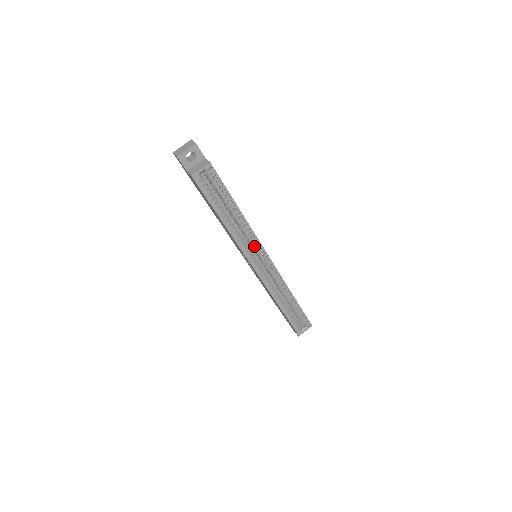
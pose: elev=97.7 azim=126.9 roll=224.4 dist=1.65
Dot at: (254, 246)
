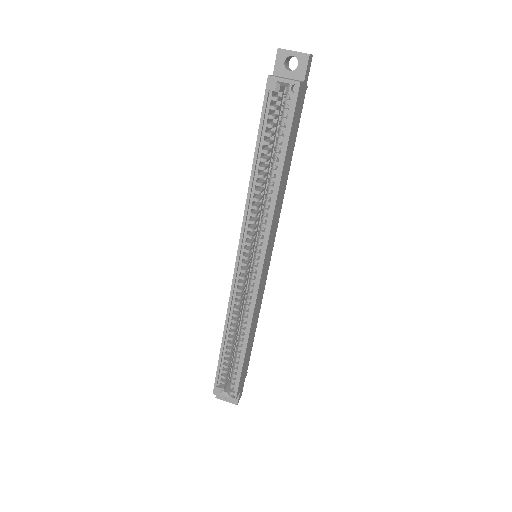
Dot at: (260, 236)
